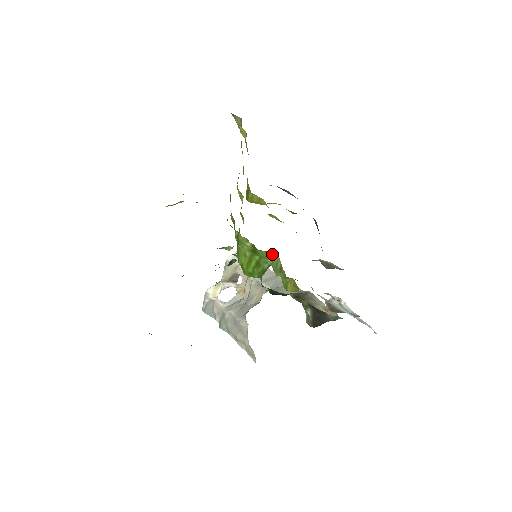
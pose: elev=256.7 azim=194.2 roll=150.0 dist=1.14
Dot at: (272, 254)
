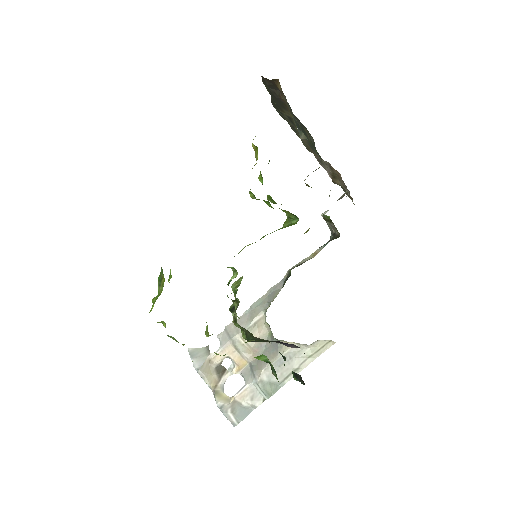
Dot at: occluded
